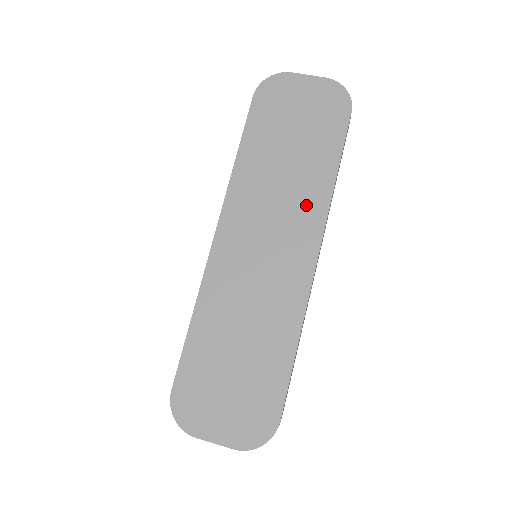
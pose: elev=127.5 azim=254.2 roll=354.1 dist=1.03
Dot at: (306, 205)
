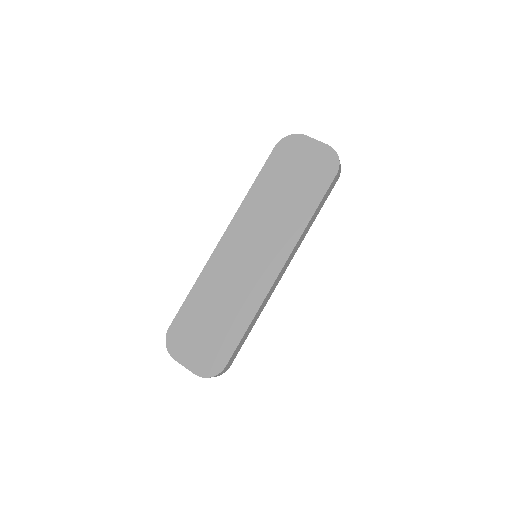
Dot at: (285, 232)
